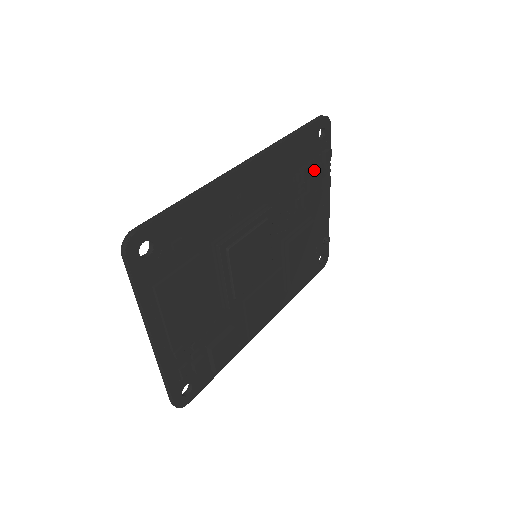
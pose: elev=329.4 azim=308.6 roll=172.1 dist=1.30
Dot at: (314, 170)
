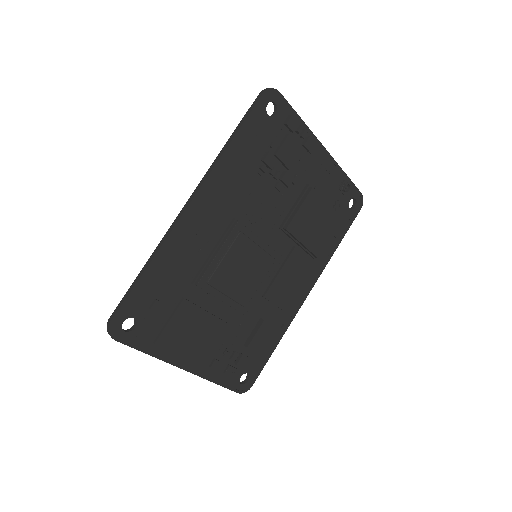
Dot at: (281, 148)
